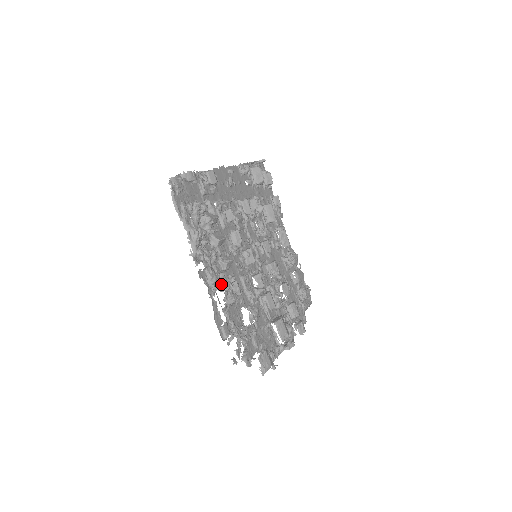
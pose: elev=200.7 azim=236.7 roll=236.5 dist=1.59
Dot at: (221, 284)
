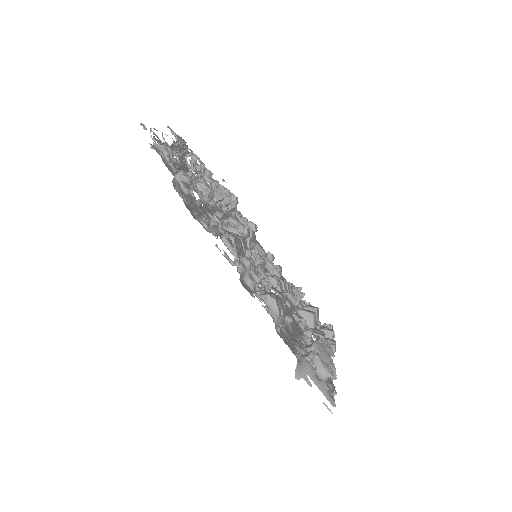
Dot at: occluded
